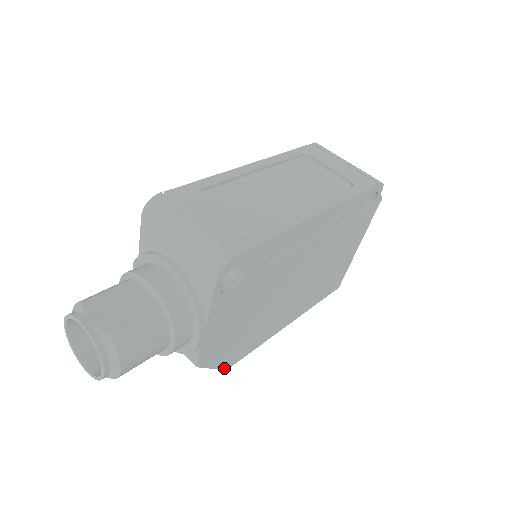
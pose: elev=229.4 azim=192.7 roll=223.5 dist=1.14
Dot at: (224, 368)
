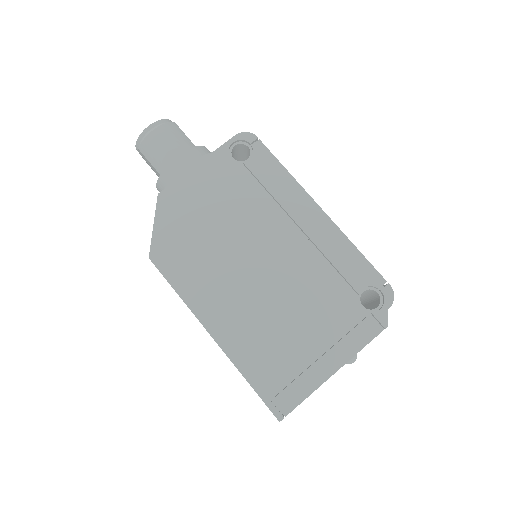
Dot at: (152, 250)
